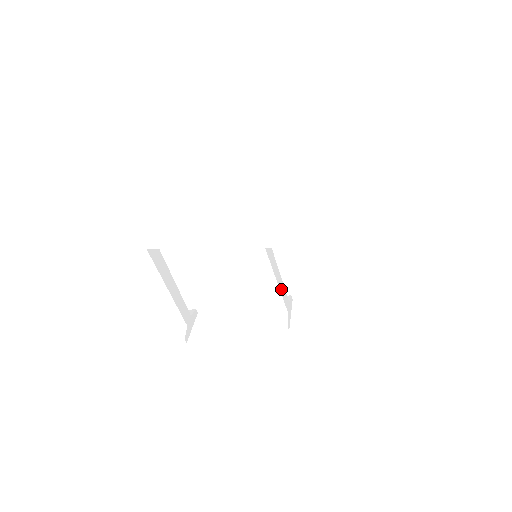
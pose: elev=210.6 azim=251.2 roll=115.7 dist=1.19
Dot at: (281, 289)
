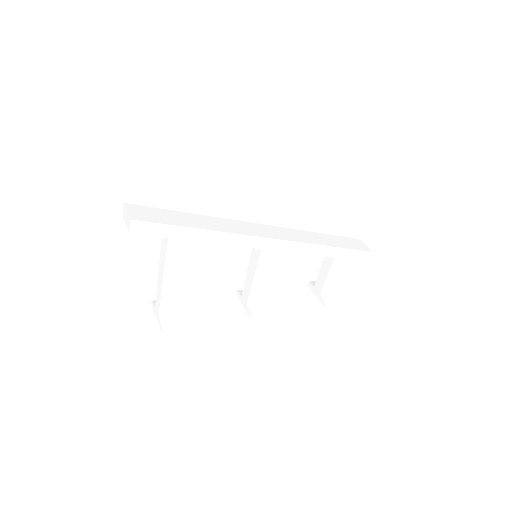
Dot at: occluded
